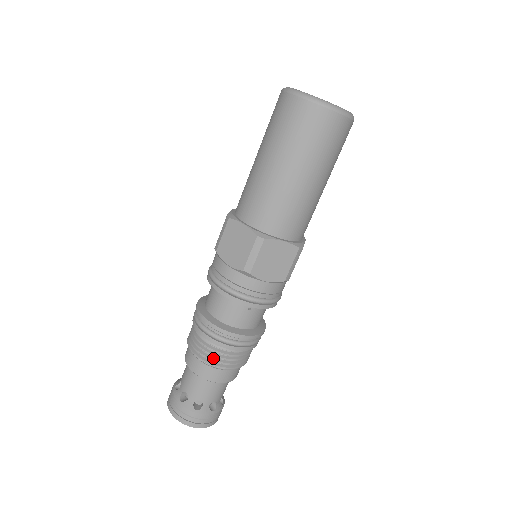
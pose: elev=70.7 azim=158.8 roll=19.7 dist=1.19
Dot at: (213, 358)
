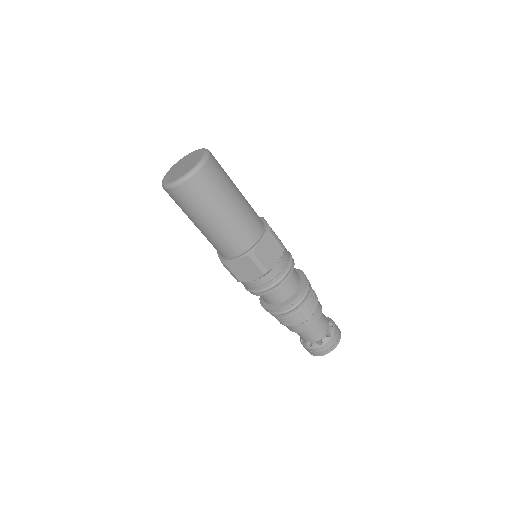
Dot at: (283, 322)
